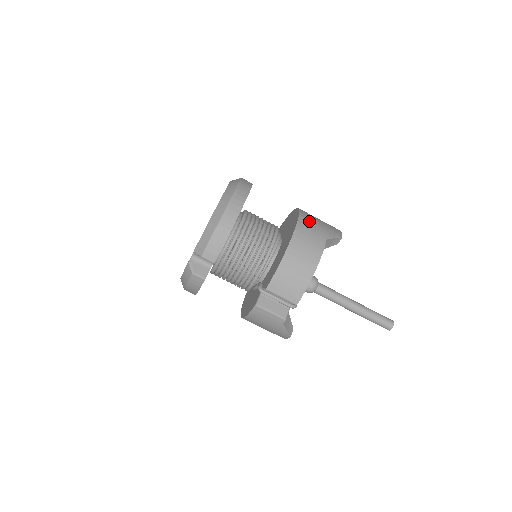
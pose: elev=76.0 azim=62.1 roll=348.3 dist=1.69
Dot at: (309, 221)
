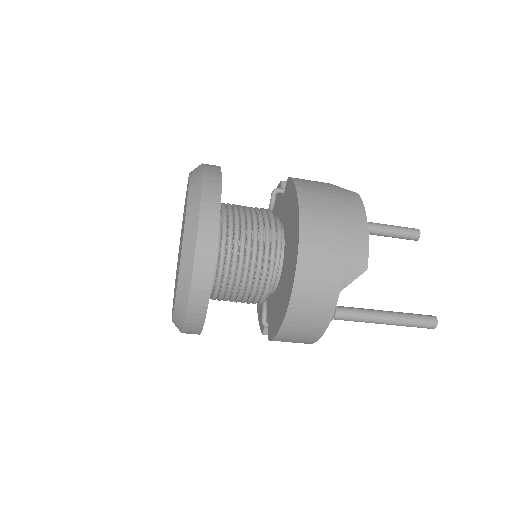
Dot at: (313, 268)
